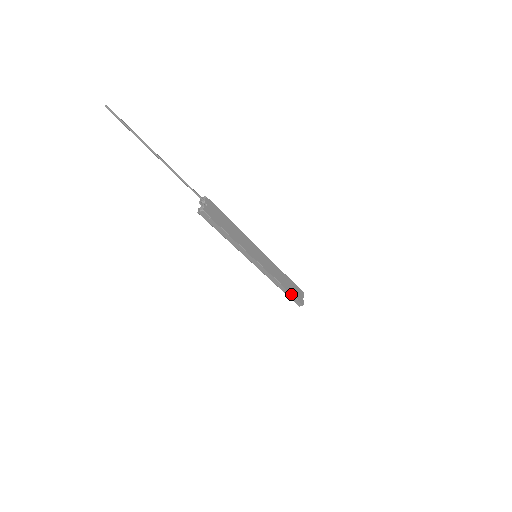
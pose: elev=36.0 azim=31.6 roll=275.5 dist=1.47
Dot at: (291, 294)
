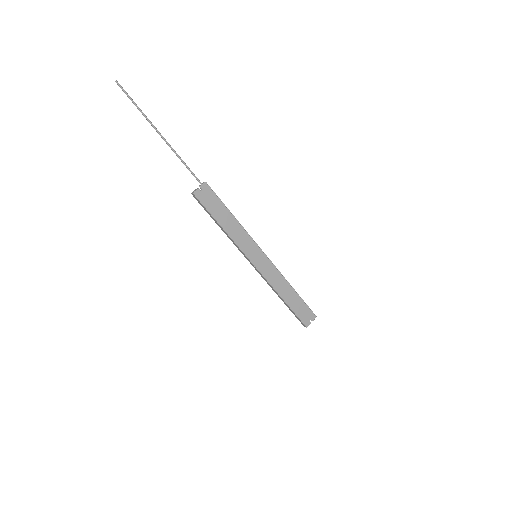
Dot at: (291, 309)
